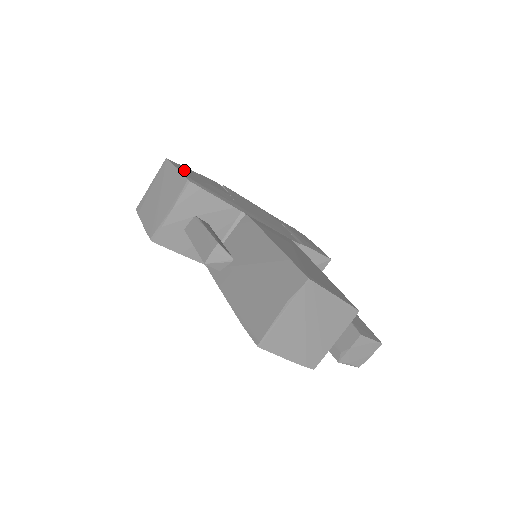
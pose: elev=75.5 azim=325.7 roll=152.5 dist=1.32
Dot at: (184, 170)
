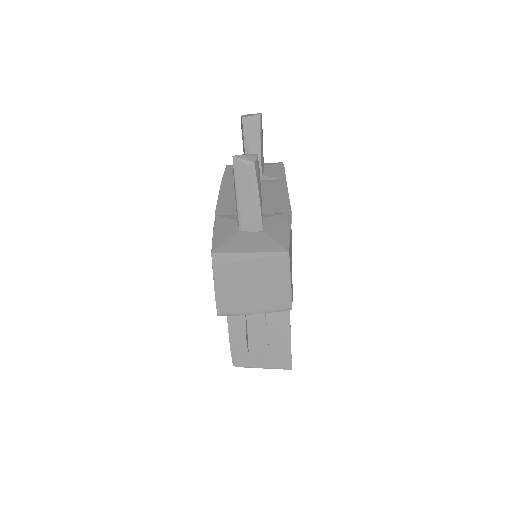
Dot at: (291, 269)
